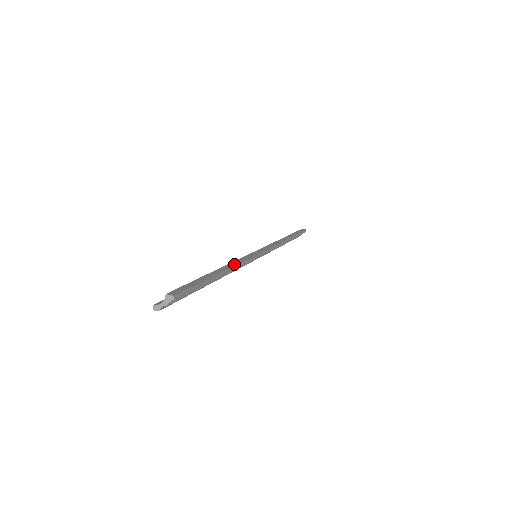
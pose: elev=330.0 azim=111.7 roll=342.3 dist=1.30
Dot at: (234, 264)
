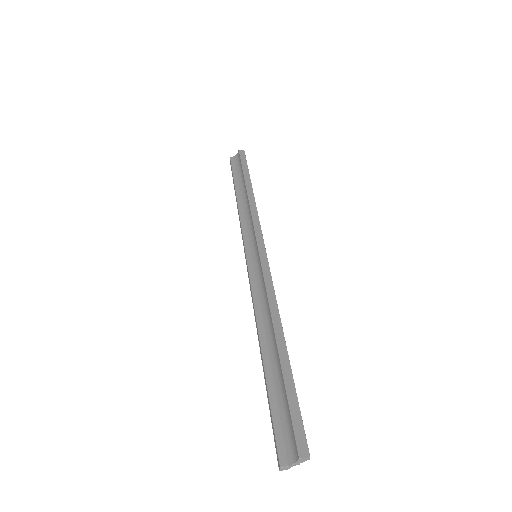
Dot at: (277, 314)
